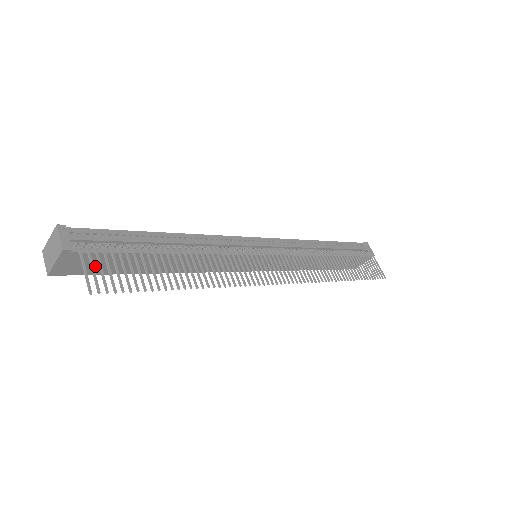
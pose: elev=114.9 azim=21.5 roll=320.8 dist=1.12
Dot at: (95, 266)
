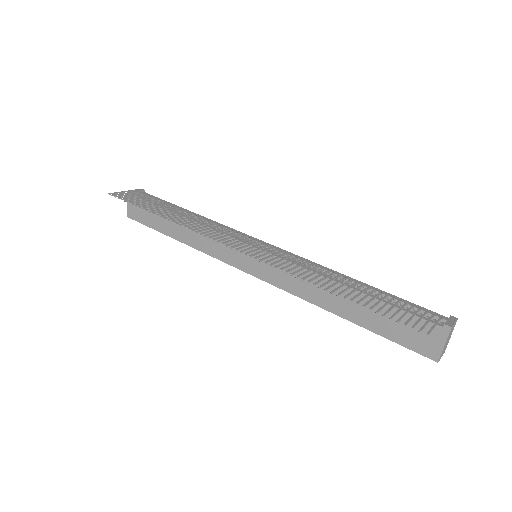
Dot at: (144, 215)
